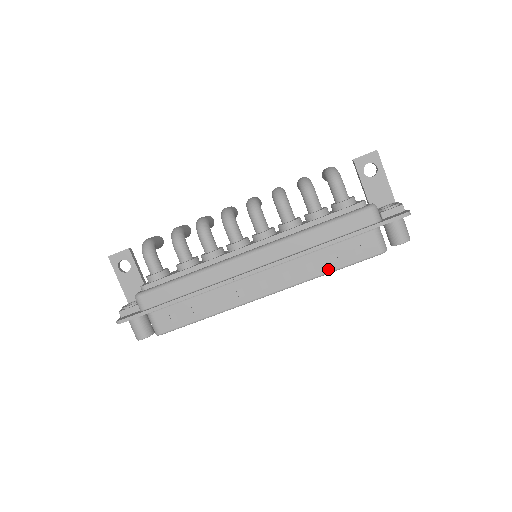
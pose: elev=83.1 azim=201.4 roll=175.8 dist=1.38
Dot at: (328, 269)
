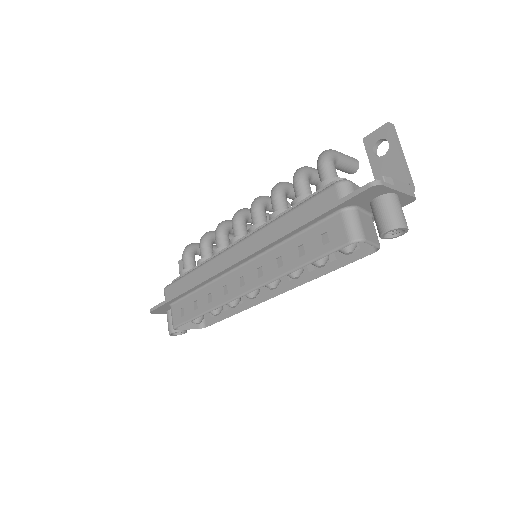
Dot at: (295, 264)
